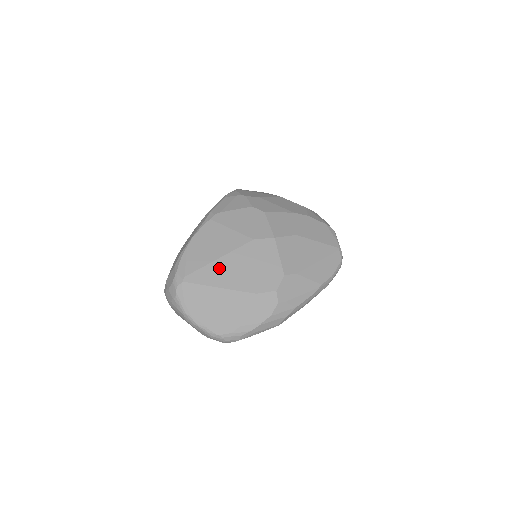
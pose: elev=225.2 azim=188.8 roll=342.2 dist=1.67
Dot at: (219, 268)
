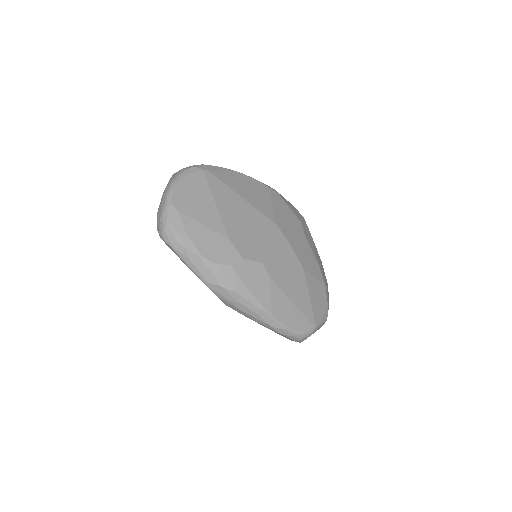
Dot at: (233, 199)
